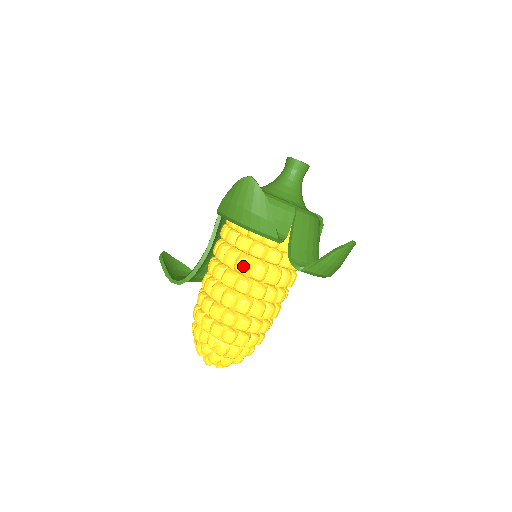
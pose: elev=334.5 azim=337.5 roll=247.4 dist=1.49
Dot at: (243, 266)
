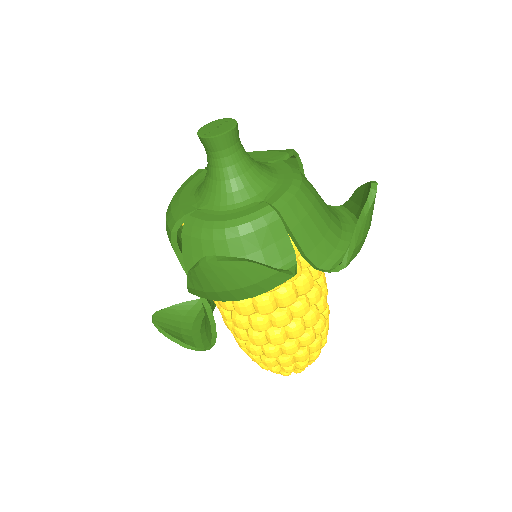
Dot at: (268, 309)
